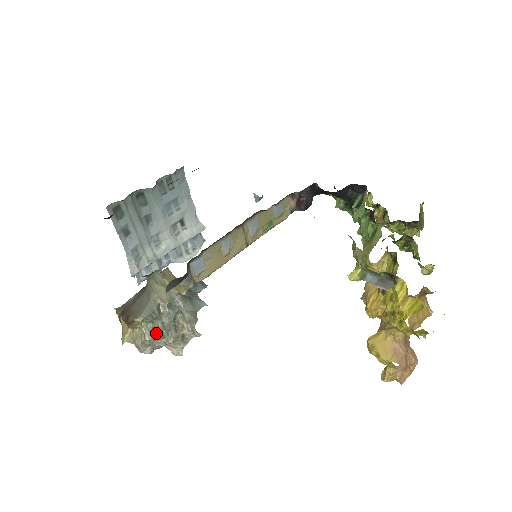
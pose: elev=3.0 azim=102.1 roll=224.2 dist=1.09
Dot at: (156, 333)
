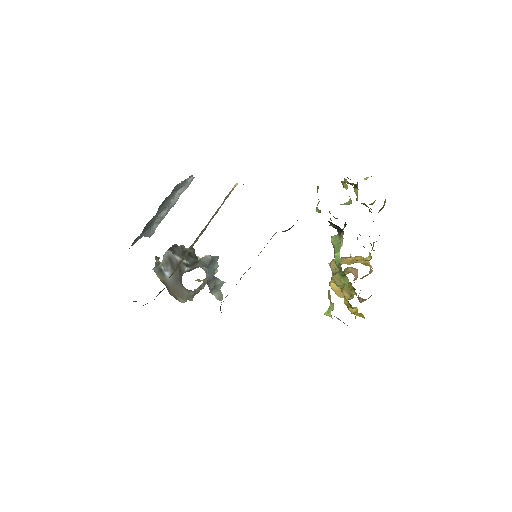
Dot at: (194, 295)
